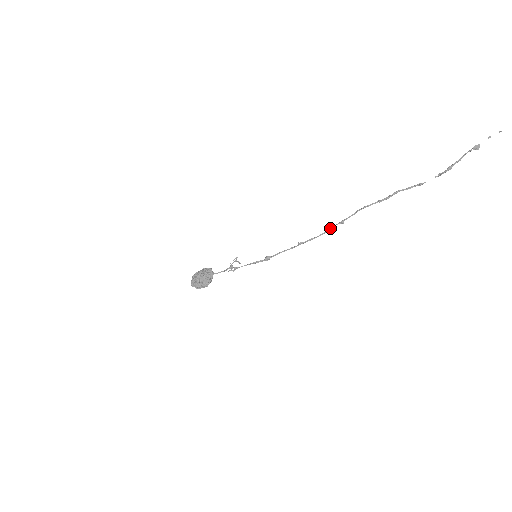
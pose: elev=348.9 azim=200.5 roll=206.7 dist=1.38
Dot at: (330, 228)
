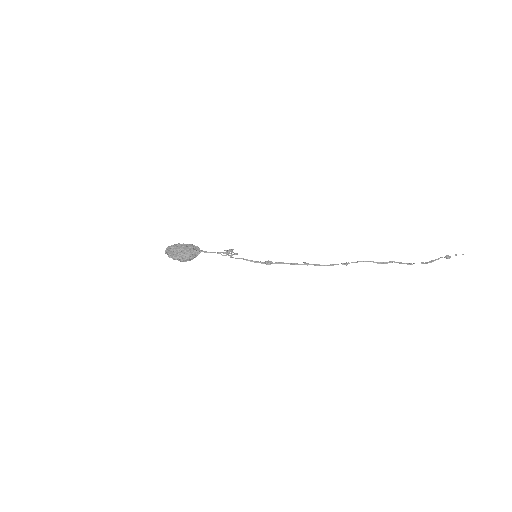
Dot at: (334, 264)
